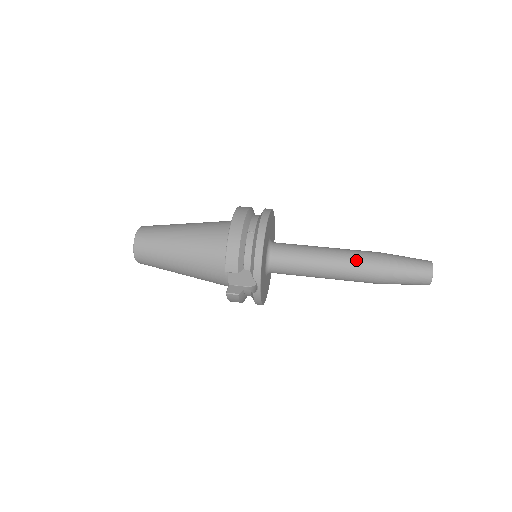
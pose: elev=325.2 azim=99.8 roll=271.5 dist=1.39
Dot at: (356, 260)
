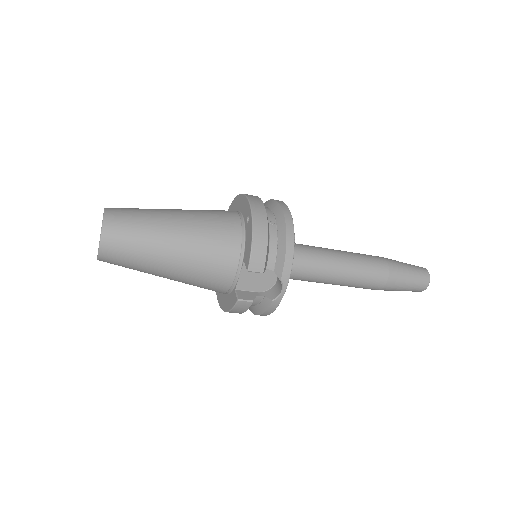
Dot at: (367, 263)
